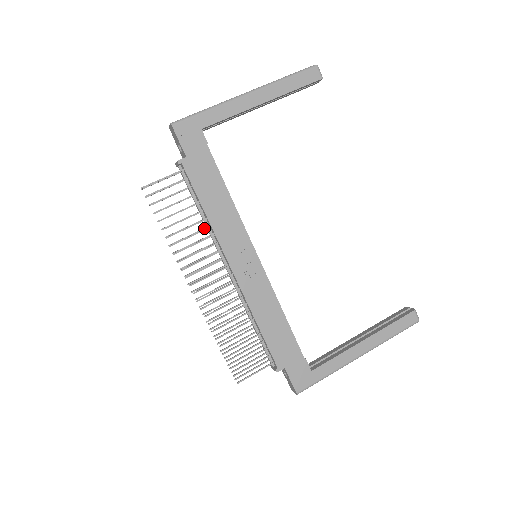
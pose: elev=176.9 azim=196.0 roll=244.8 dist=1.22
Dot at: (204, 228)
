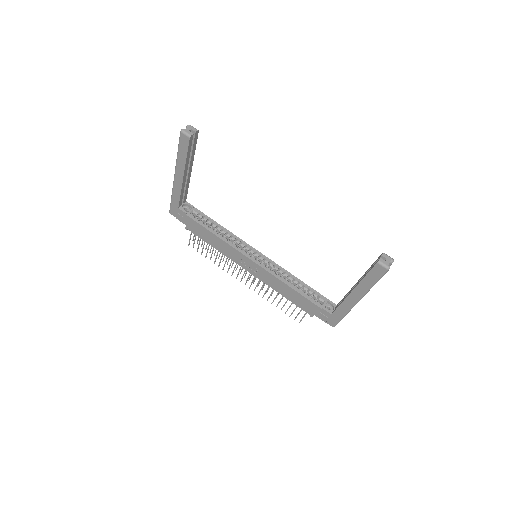
Dot at: occluded
